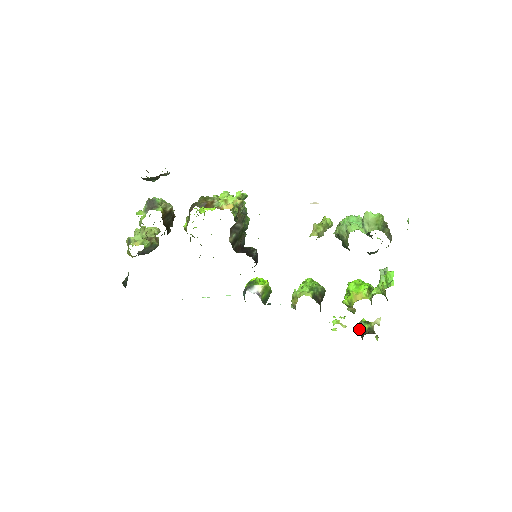
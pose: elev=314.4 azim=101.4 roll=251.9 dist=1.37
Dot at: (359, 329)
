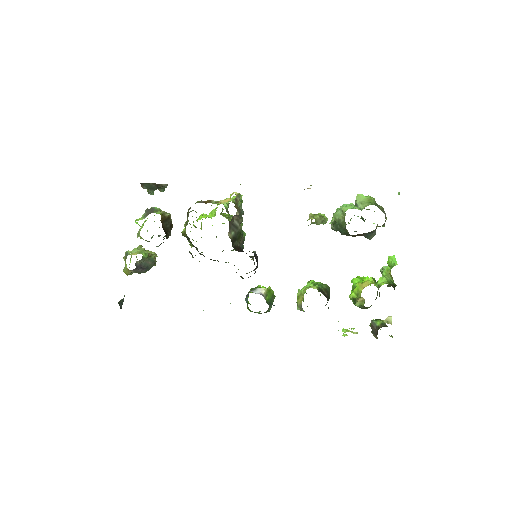
Dot at: (371, 328)
